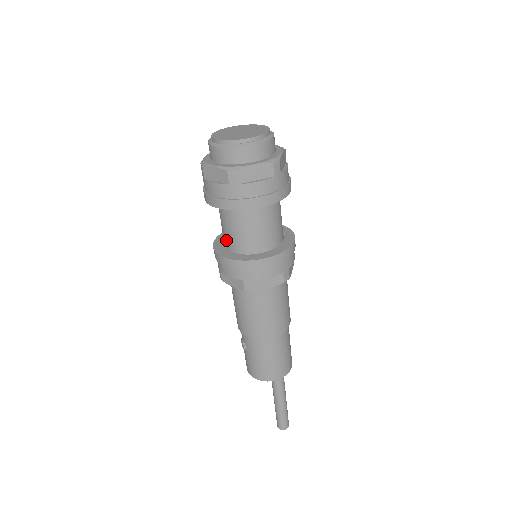
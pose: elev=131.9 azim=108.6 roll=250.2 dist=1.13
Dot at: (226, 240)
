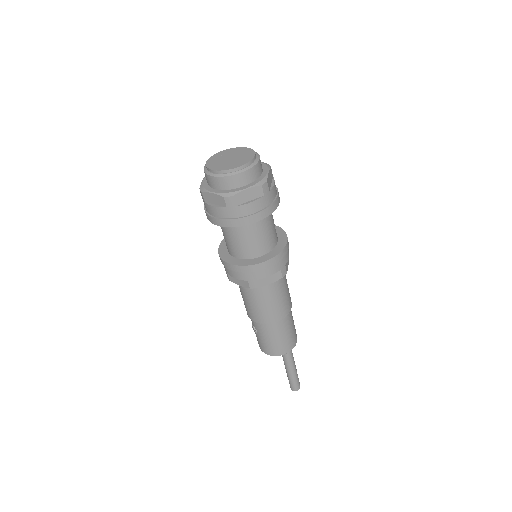
Dot at: (229, 248)
